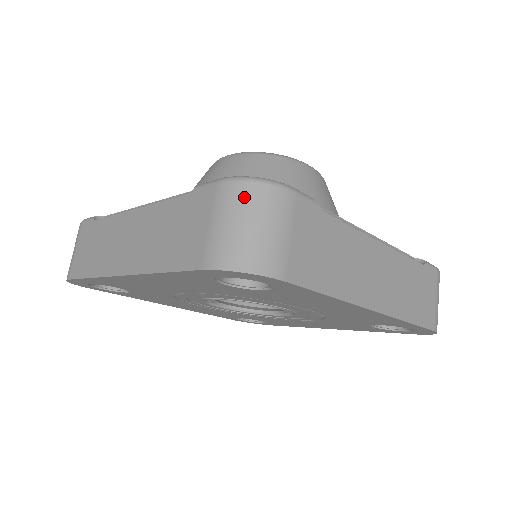
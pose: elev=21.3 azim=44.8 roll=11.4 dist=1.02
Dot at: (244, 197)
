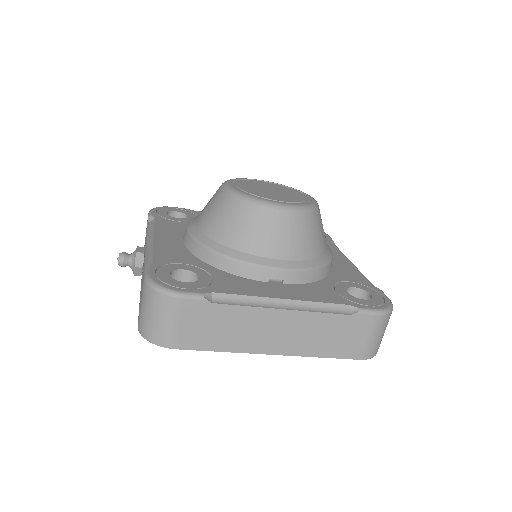
Dot at: (387, 322)
